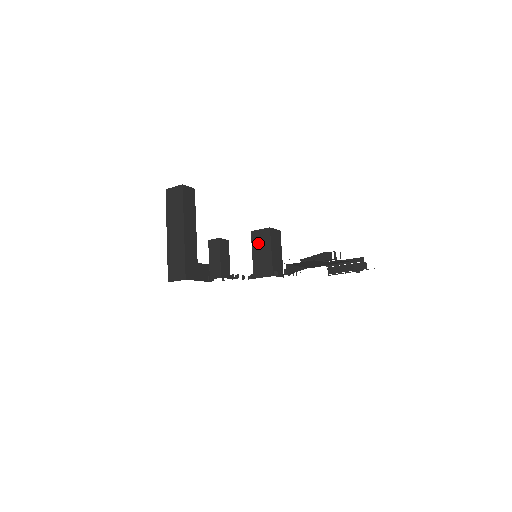
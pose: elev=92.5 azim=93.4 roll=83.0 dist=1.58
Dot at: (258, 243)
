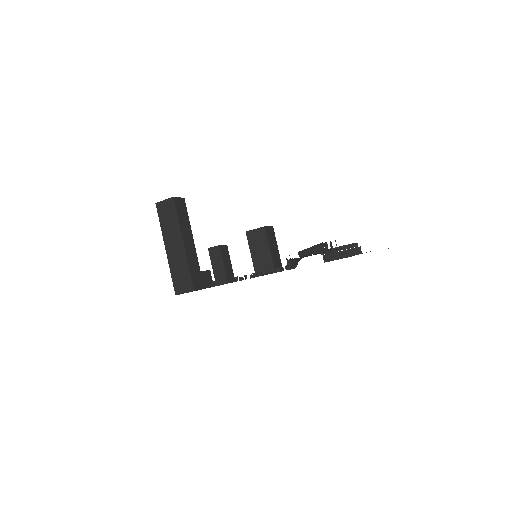
Dot at: (255, 242)
